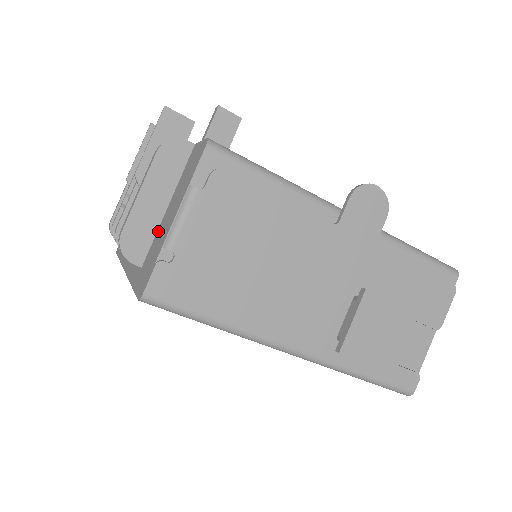
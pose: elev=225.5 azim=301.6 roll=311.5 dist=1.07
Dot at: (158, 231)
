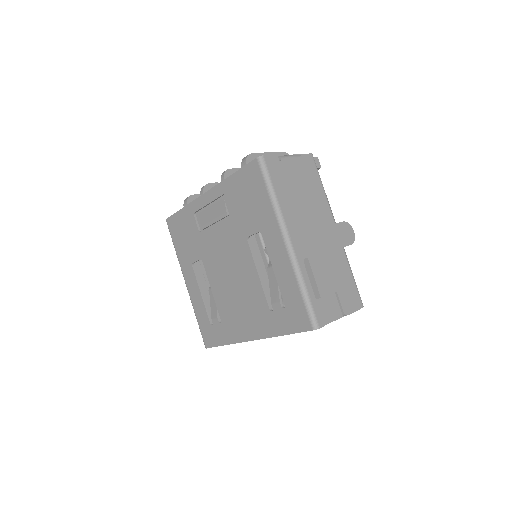
Dot at: occluded
